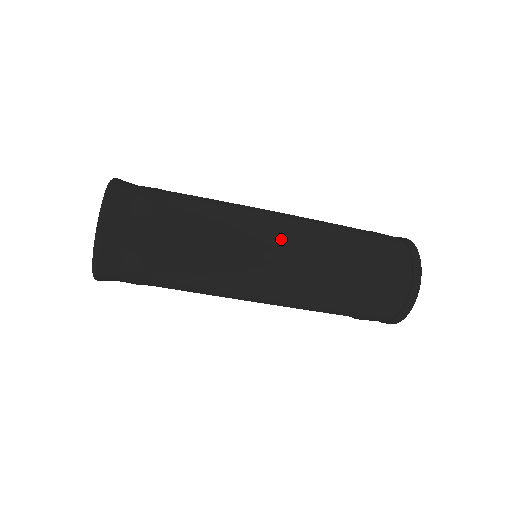
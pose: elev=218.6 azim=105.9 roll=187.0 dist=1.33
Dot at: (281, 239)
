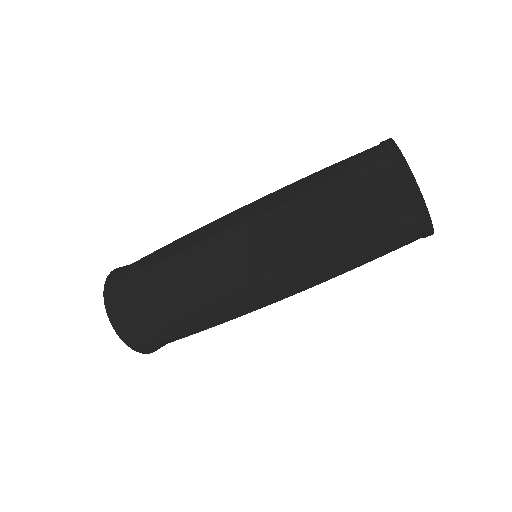
Dot at: (244, 216)
